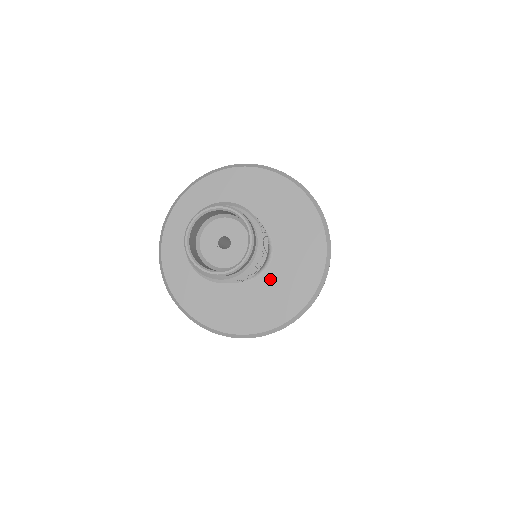
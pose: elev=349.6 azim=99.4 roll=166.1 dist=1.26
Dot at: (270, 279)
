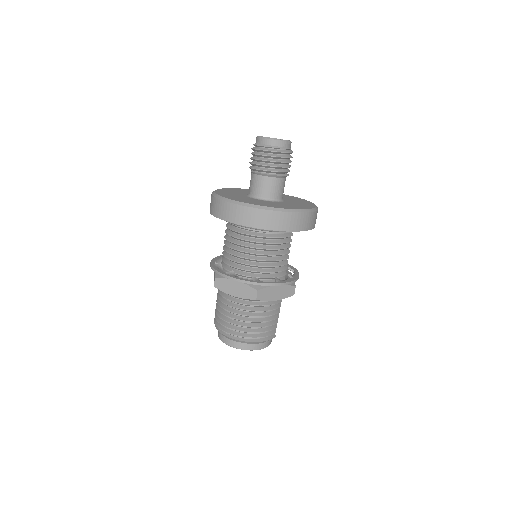
Dot at: (286, 203)
